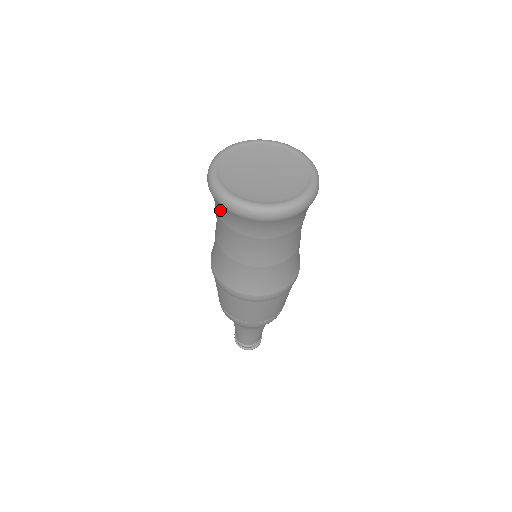
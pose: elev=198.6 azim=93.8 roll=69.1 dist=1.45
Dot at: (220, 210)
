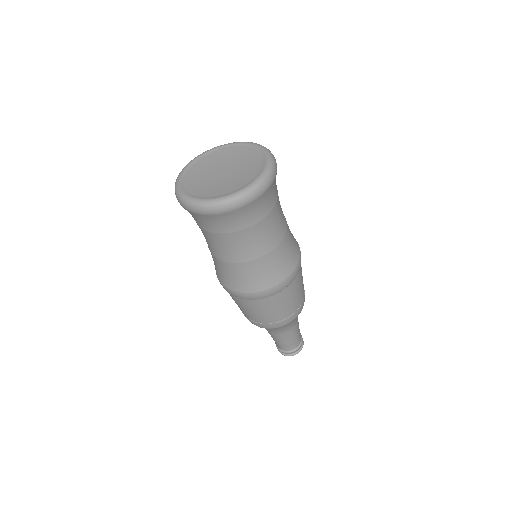
Dot at: occluded
